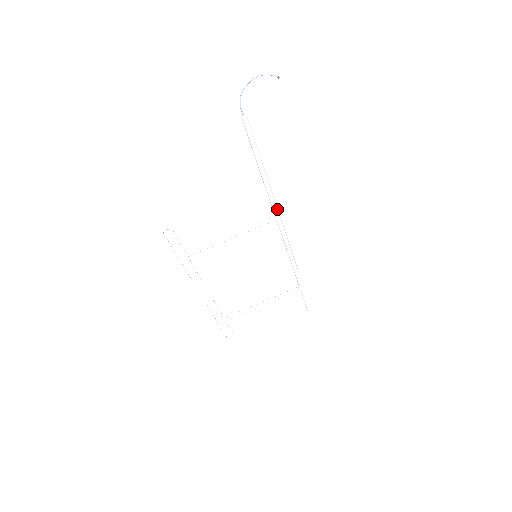
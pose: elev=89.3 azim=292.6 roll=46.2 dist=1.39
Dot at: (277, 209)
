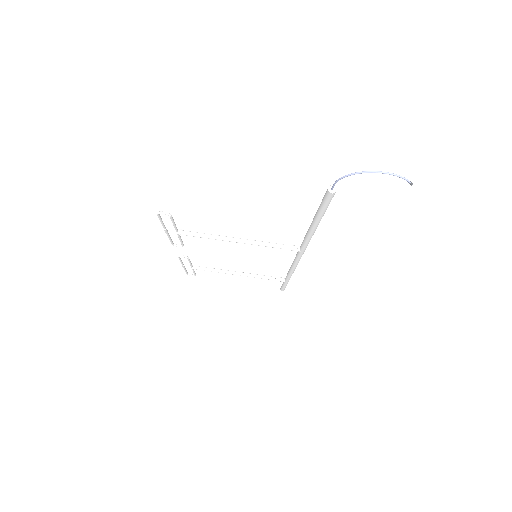
Dot at: (306, 247)
